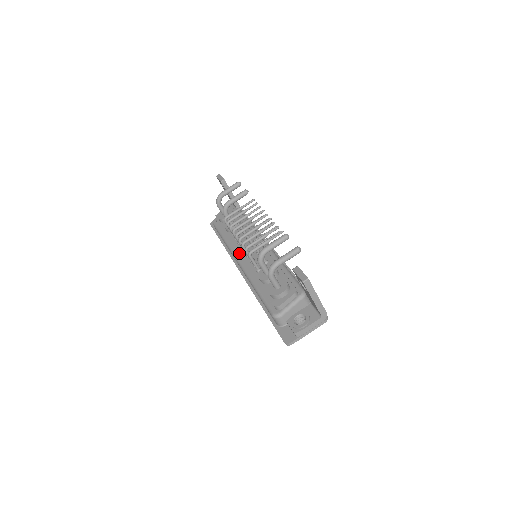
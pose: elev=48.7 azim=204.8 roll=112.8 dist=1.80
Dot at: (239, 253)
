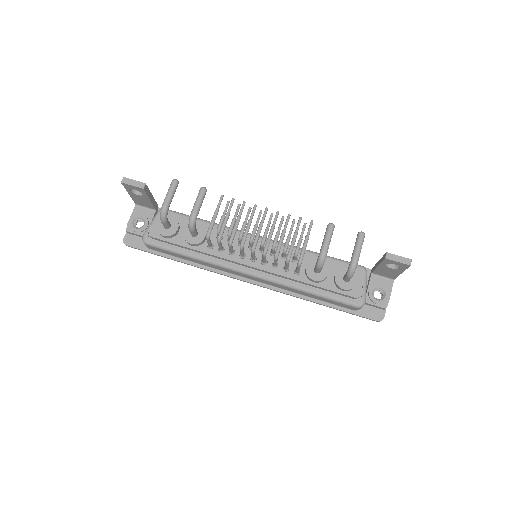
Dot at: (247, 265)
